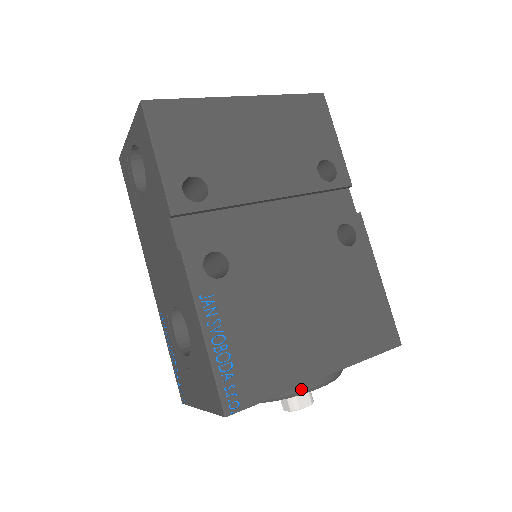
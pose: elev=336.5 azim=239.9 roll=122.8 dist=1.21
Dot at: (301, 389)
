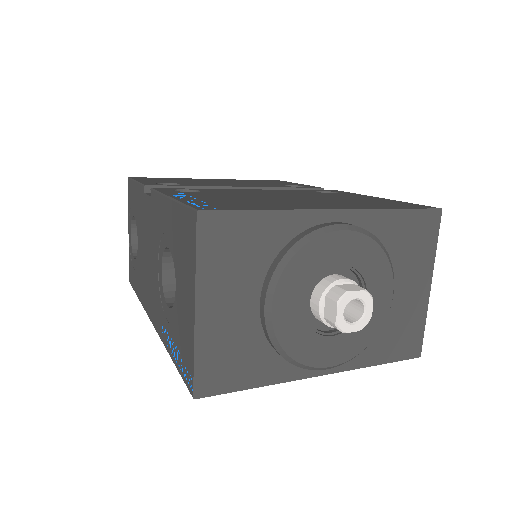
Dot at: (314, 229)
